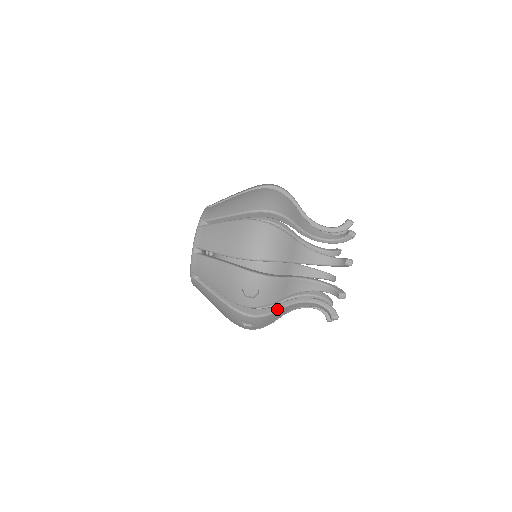
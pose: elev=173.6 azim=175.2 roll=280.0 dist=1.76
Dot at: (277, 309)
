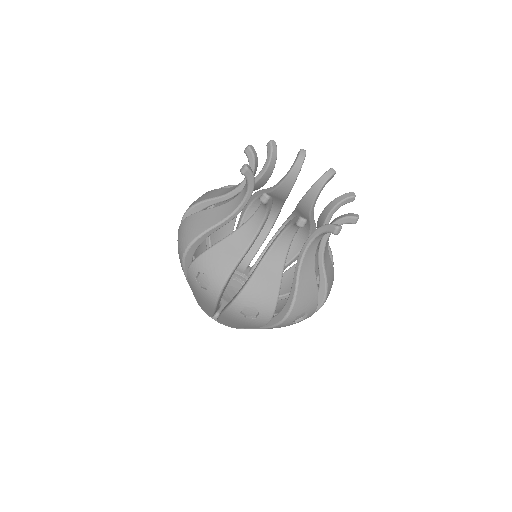
Dot at: (252, 273)
